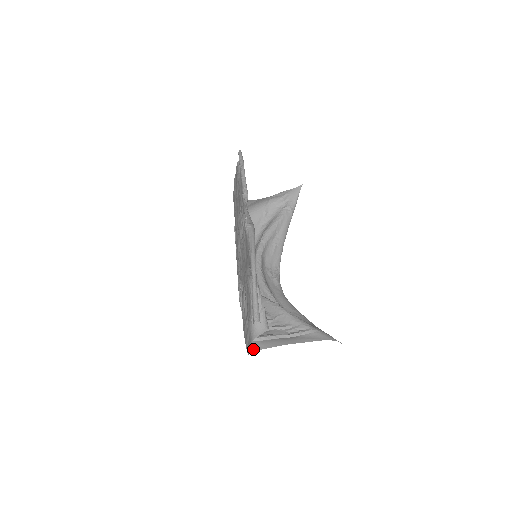
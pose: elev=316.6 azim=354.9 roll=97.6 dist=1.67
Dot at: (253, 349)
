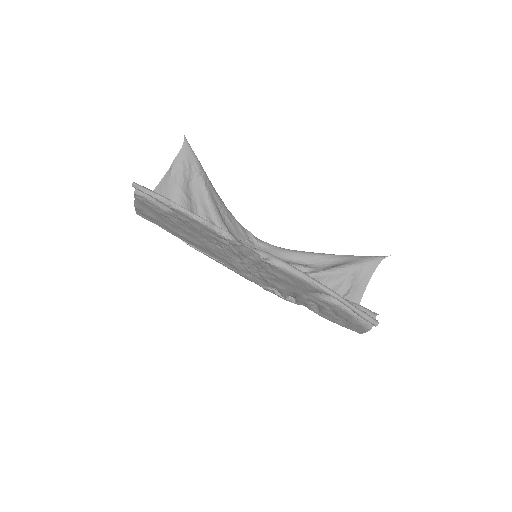
Dot at: occluded
